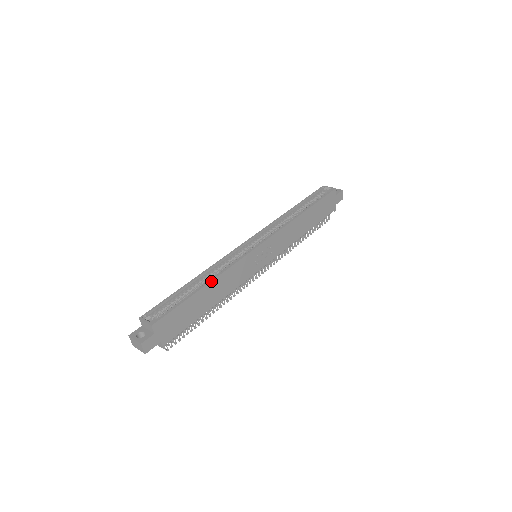
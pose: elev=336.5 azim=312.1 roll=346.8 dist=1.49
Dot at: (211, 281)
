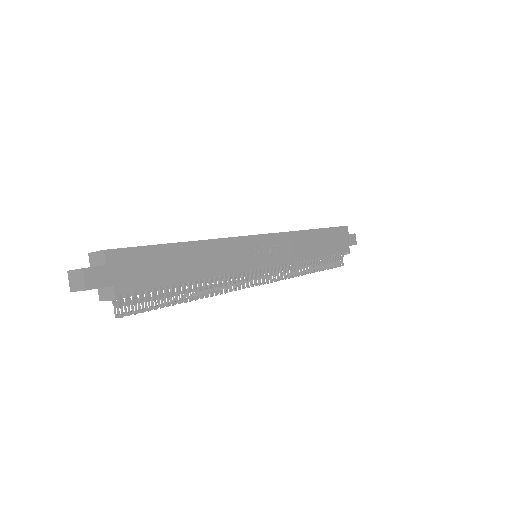
Dot at: (196, 241)
